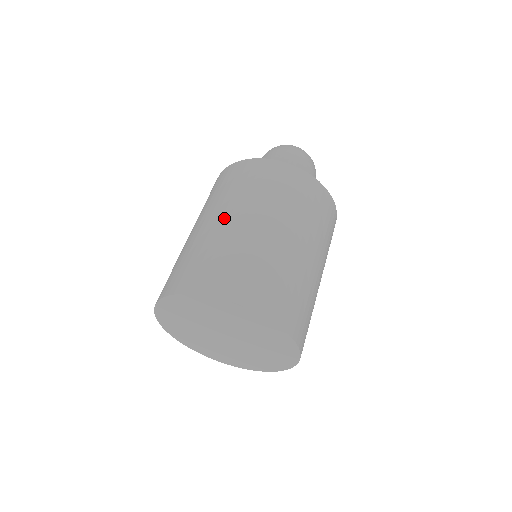
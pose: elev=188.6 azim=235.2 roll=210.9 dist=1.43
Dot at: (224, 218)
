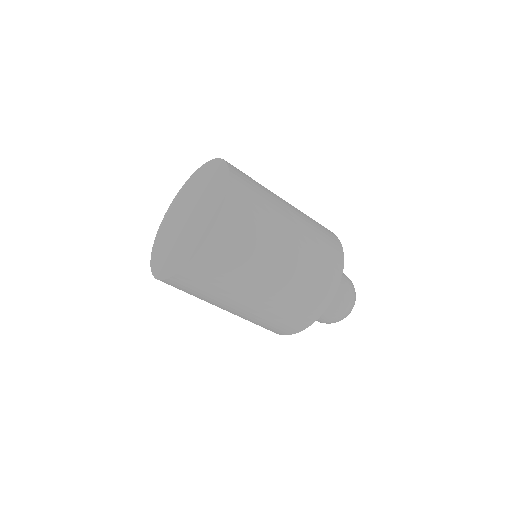
Dot at: occluded
